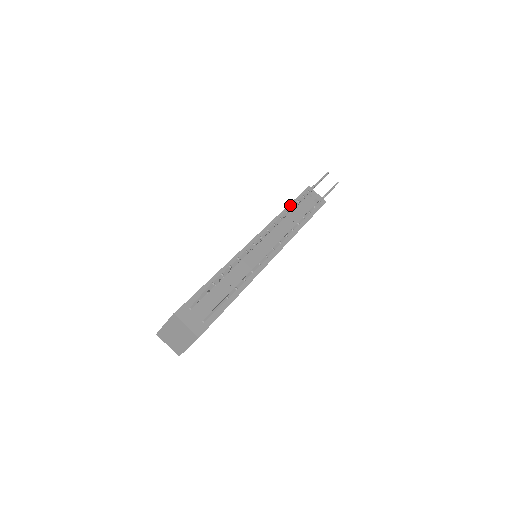
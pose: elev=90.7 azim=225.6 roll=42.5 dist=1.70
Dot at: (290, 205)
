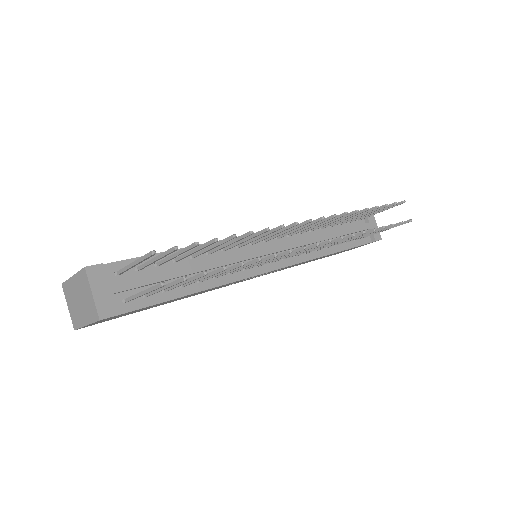
Dot at: occluded
